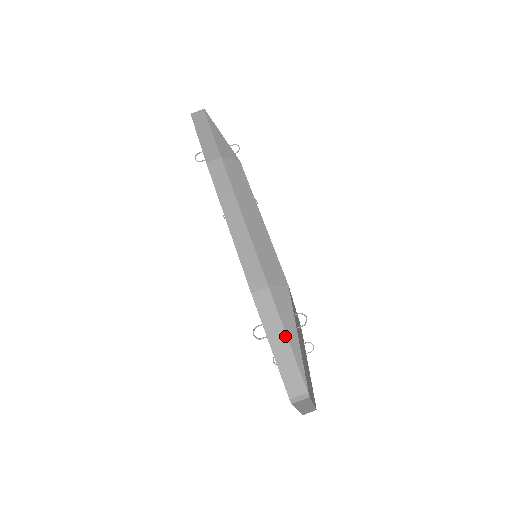
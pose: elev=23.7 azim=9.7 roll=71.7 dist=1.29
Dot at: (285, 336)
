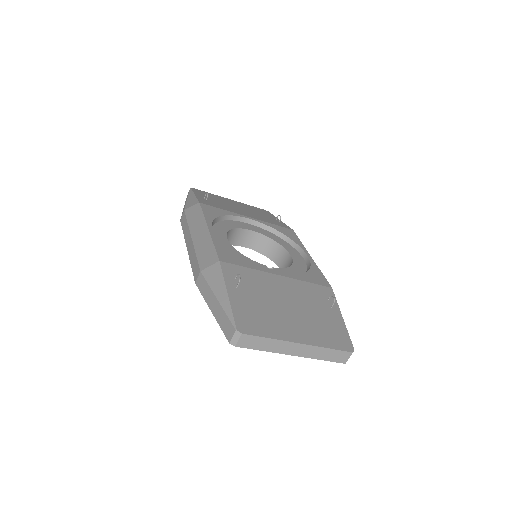
Dot at: (215, 298)
